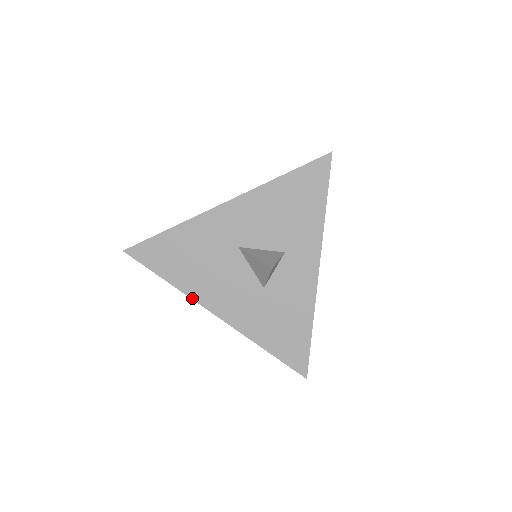
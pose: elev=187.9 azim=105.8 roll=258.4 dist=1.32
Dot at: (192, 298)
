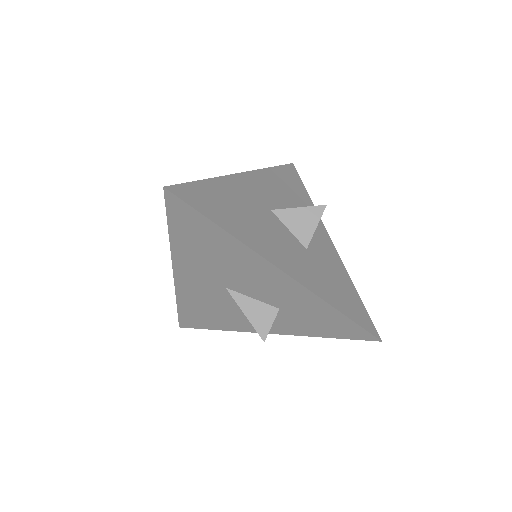
Dot at: (255, 251)
